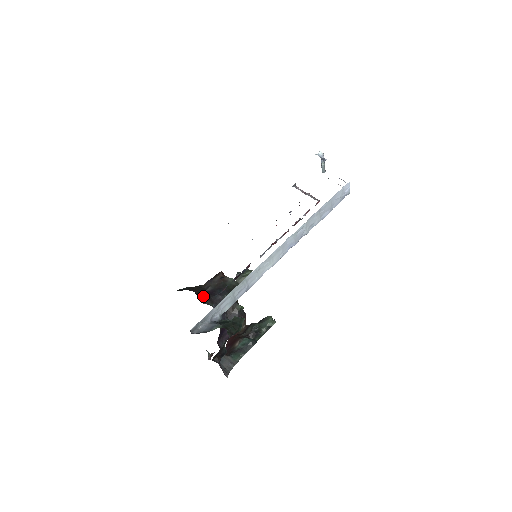
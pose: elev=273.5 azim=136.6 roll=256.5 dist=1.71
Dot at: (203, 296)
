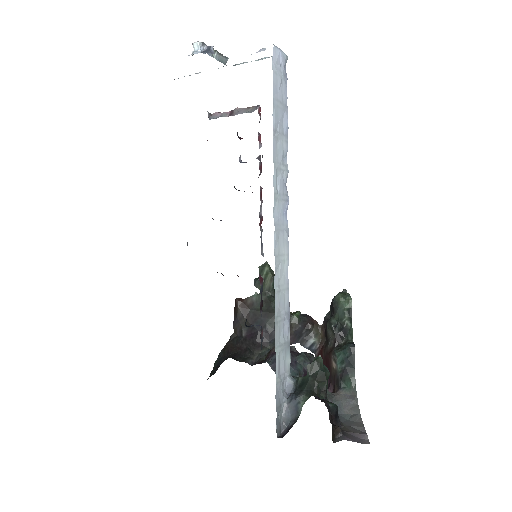
Dot at: (246, 350)
